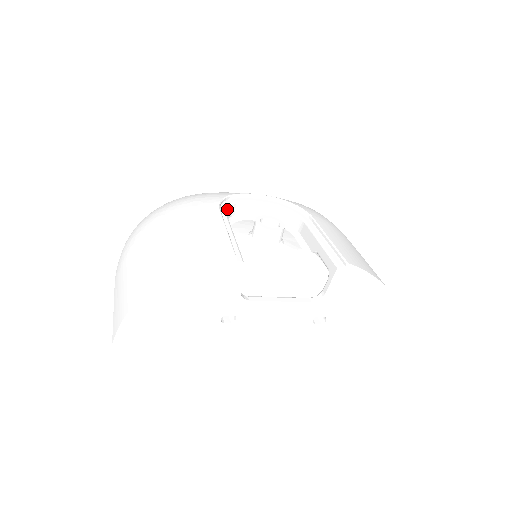
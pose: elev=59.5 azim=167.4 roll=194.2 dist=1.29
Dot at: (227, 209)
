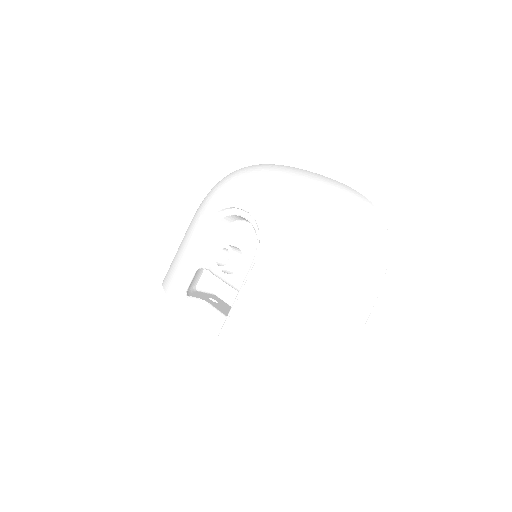
Dot at: (214, 225)
